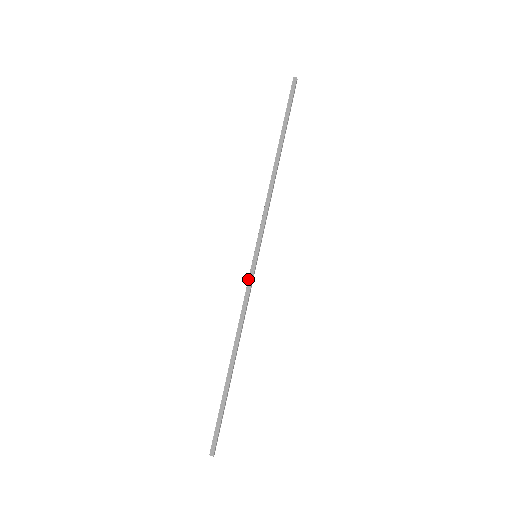
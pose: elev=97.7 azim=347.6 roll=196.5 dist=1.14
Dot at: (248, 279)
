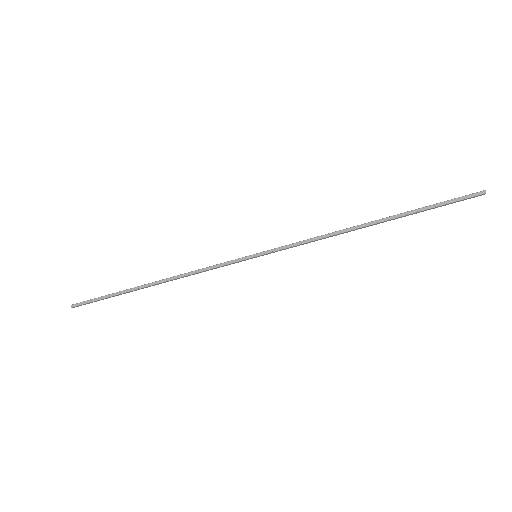
Dot at: (230, 264)
